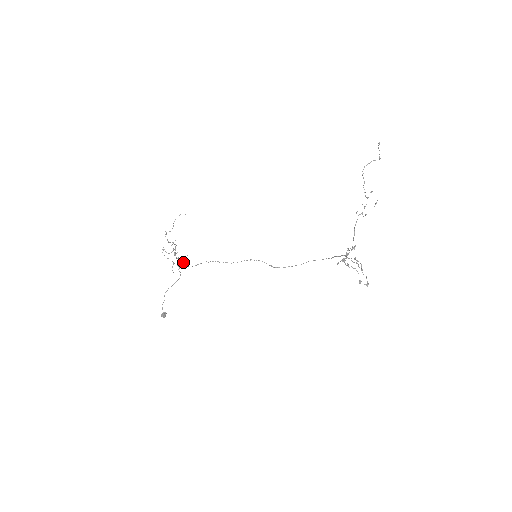
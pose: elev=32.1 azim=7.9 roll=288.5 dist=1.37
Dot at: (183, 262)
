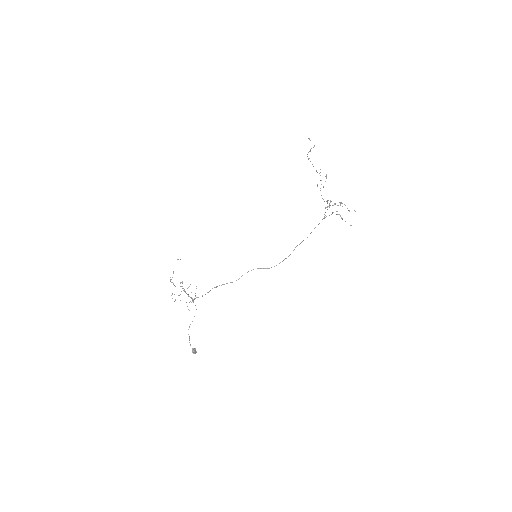
Dot at: (195, 295)
